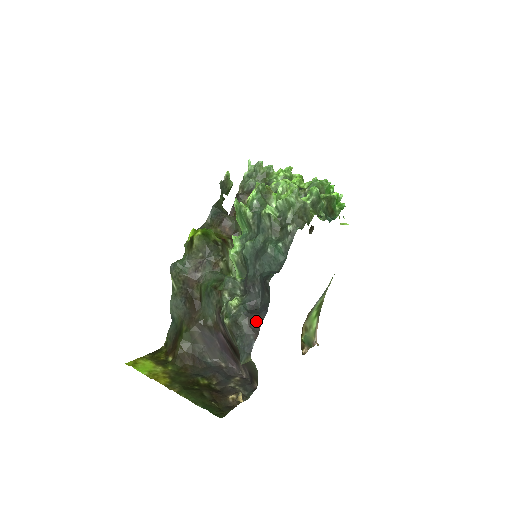
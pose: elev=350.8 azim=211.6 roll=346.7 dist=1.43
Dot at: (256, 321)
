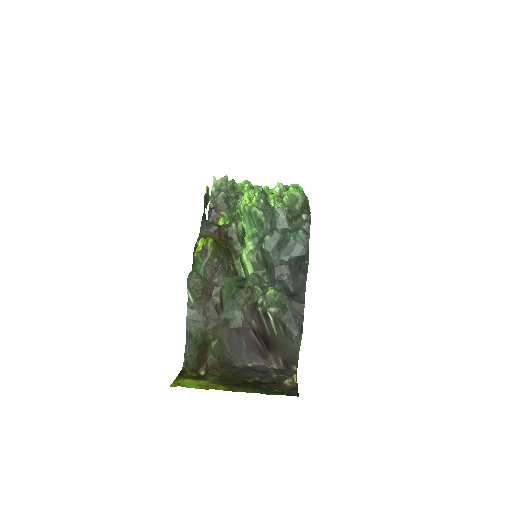
Dot at: (299, 302)
